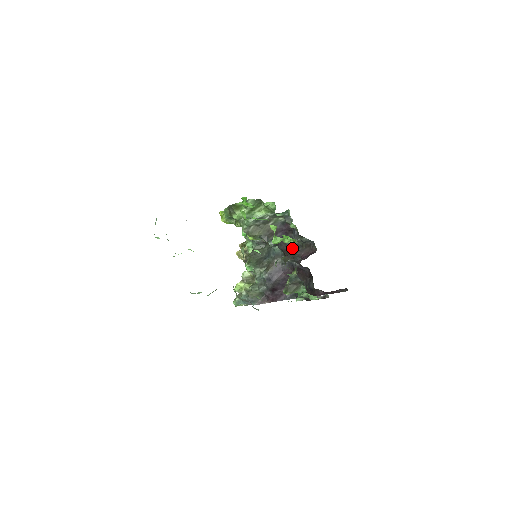
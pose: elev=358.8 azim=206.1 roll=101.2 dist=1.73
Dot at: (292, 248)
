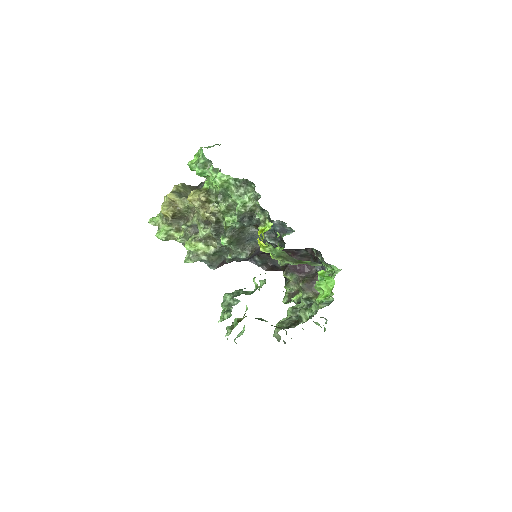
Dot at: (292, 253)
